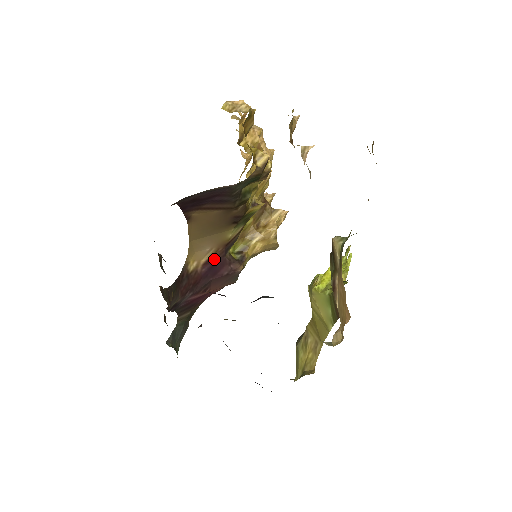
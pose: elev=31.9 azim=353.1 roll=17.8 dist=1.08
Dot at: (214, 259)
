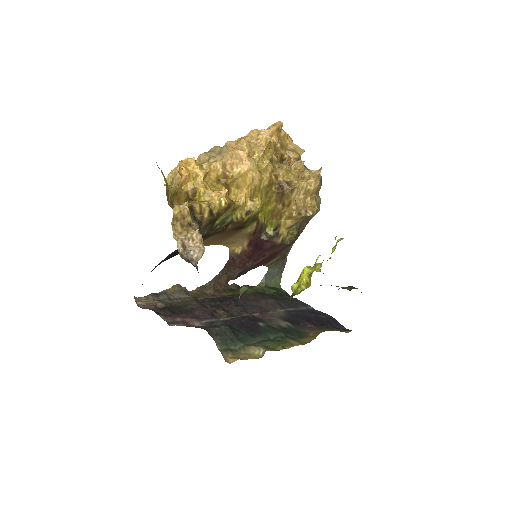
Dot at: (253, 241)
